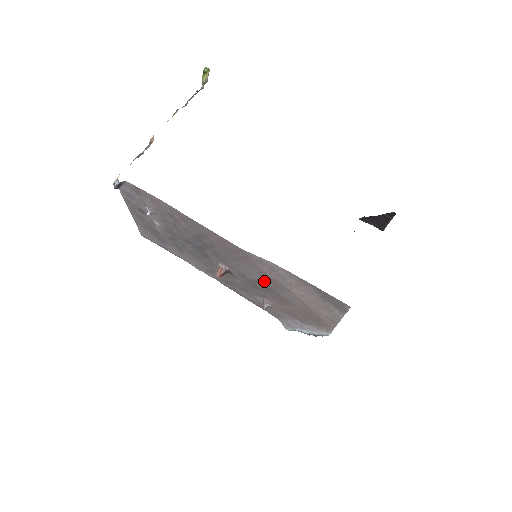
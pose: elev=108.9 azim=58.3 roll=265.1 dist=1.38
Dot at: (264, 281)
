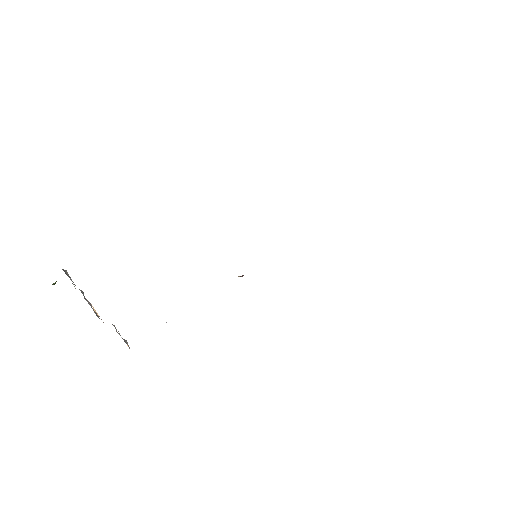
Dot at: occluded
